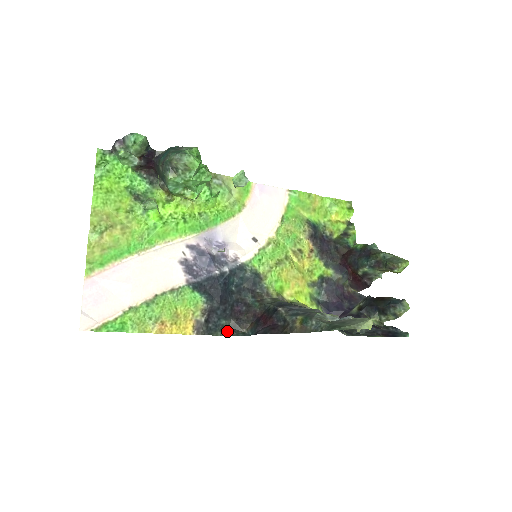
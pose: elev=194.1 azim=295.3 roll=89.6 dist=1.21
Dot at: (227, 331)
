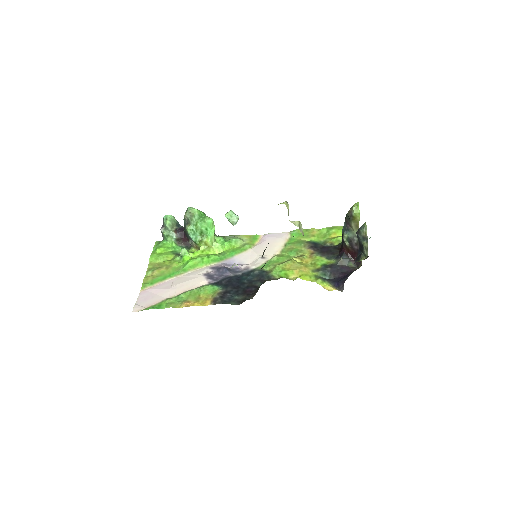
Dot at: (240, 302)
